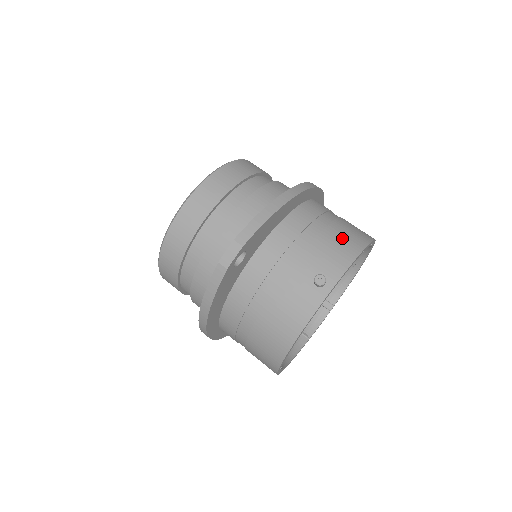
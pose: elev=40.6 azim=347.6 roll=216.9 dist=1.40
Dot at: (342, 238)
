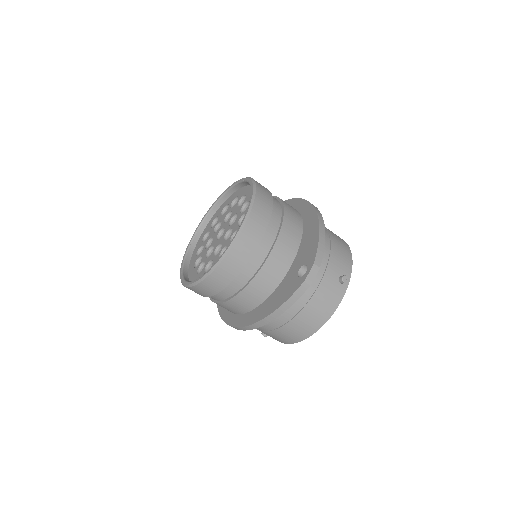
Dot at: (340, 244)
